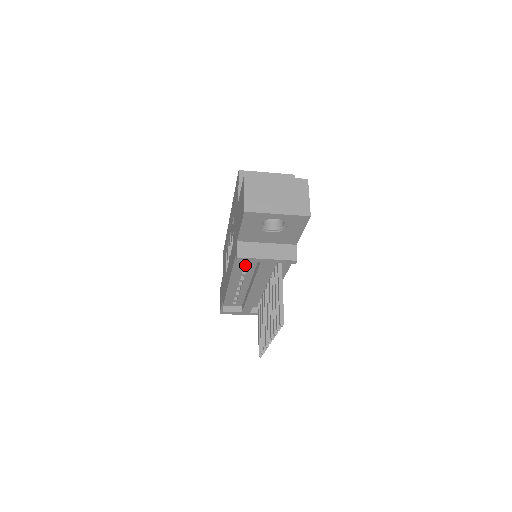
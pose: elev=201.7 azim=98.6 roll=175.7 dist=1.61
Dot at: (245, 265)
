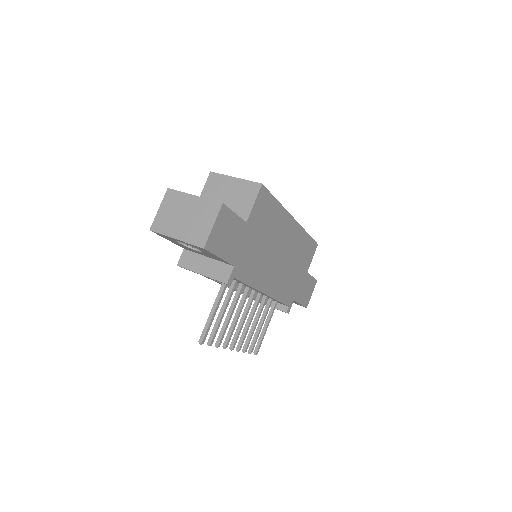
Dot at: occluded
